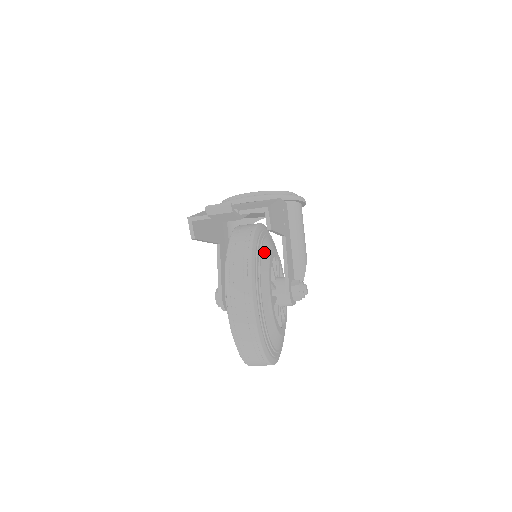
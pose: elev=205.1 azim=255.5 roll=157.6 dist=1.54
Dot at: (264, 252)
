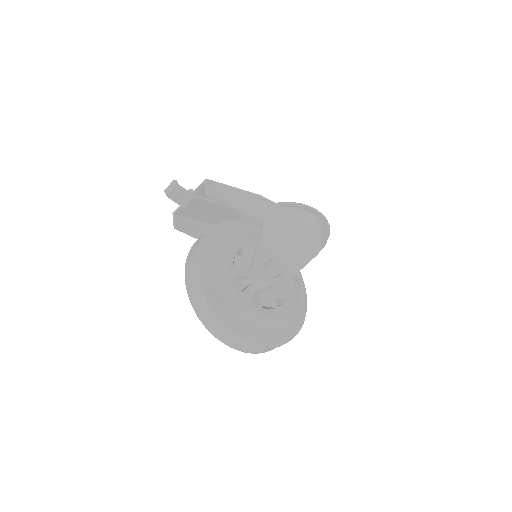
Dot at: (235, 233)
